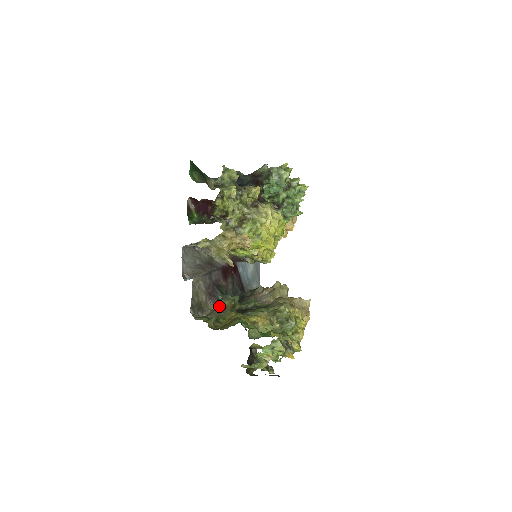
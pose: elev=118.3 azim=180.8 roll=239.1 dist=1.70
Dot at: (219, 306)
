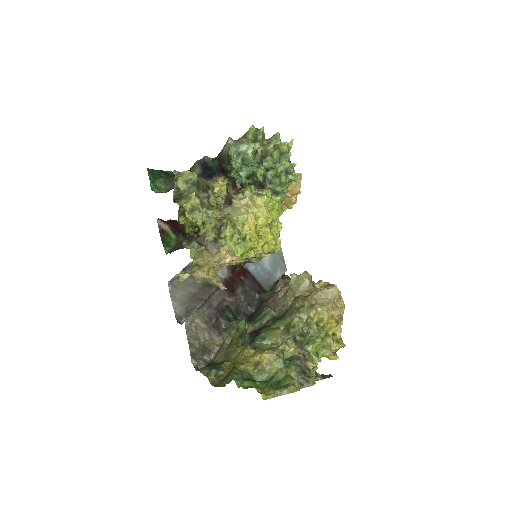
Dot at: (227, 338)
